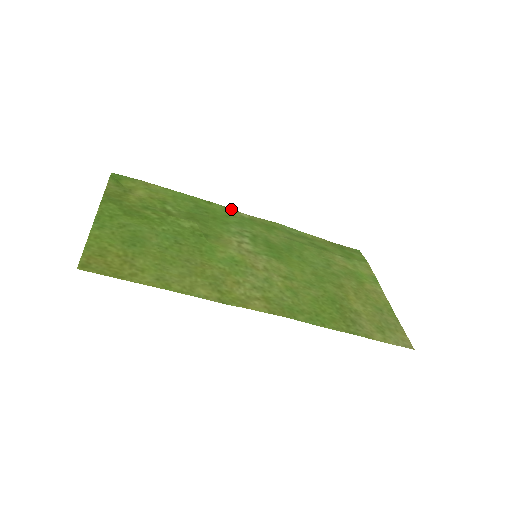
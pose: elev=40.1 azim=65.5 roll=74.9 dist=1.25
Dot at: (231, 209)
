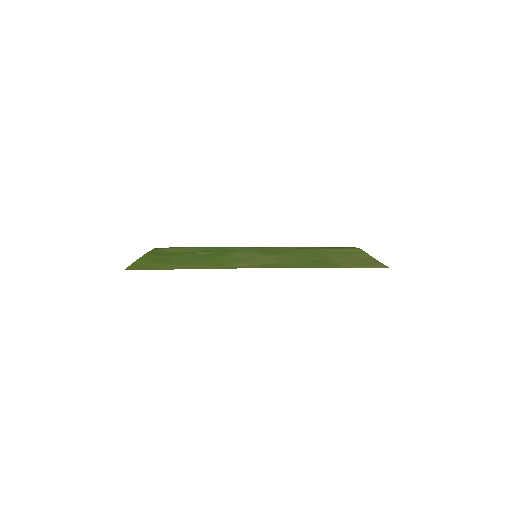
Dot at: (242, 247)
